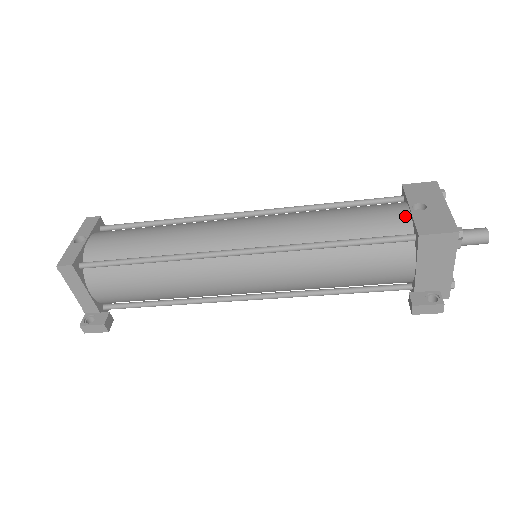
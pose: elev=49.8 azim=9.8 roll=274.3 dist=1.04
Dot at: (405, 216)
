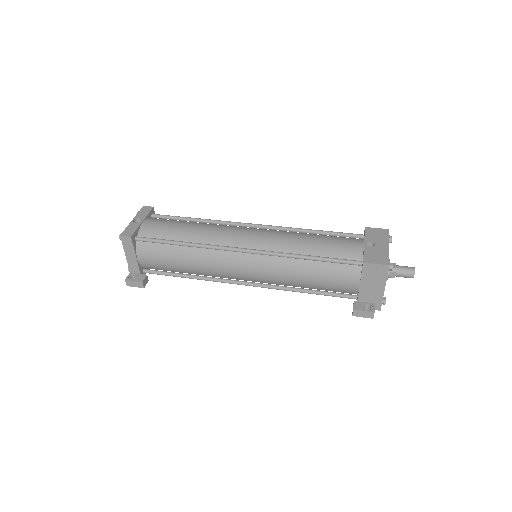
Dot at: (359, 248)
